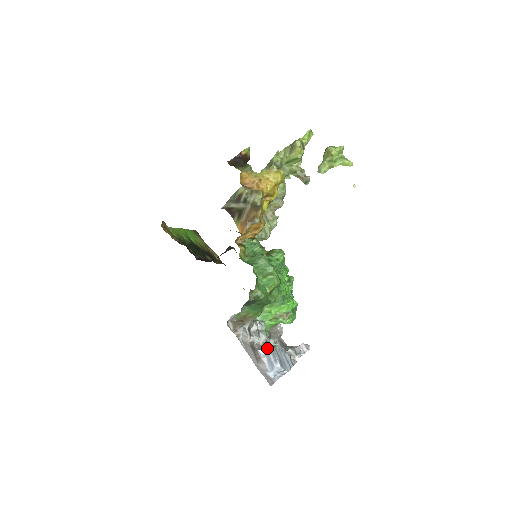
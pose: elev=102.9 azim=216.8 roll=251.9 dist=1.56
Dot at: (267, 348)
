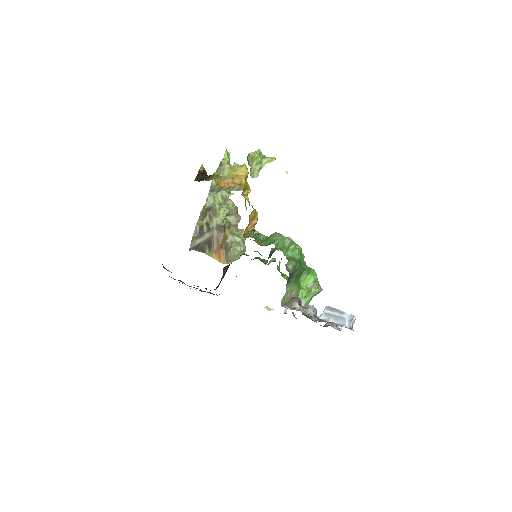
Dot at: (325, 311)
